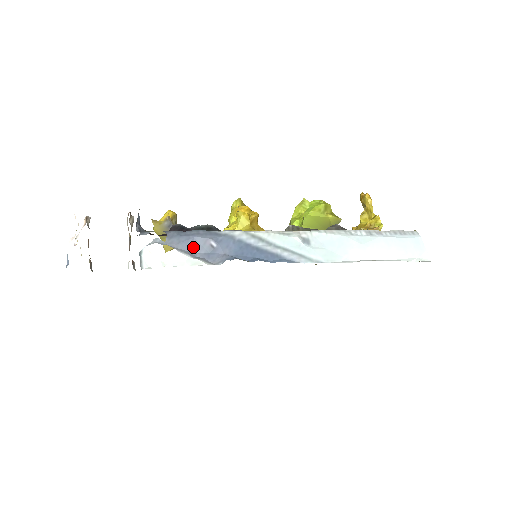
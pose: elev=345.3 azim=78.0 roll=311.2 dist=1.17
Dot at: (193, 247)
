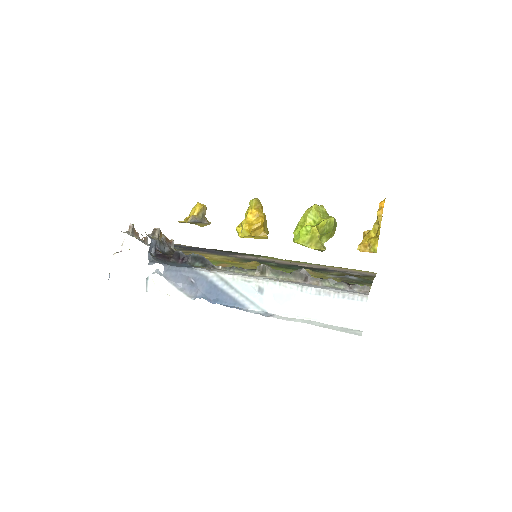
Dot at: (180, 280)
